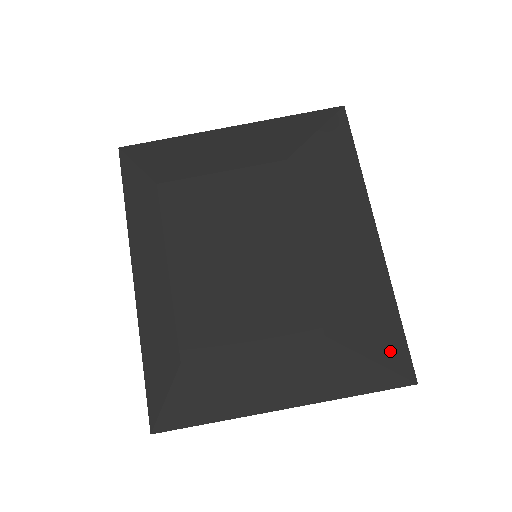
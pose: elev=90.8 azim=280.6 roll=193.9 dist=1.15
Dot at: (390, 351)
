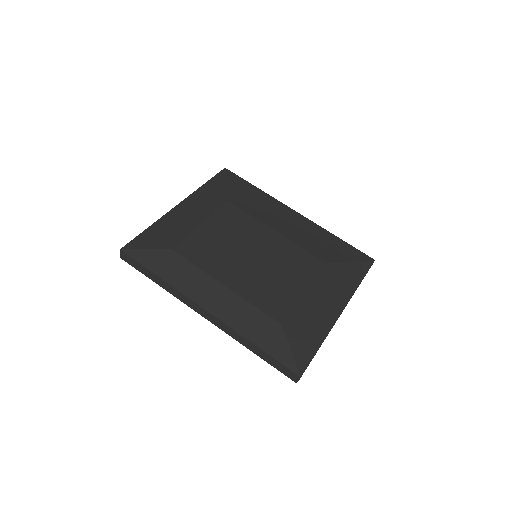
Dot at: (353, 254)
